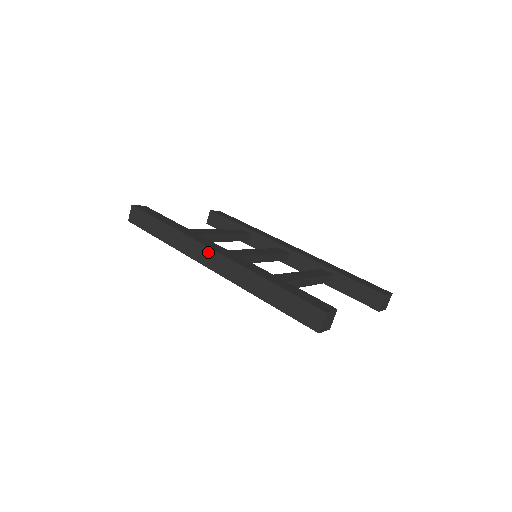
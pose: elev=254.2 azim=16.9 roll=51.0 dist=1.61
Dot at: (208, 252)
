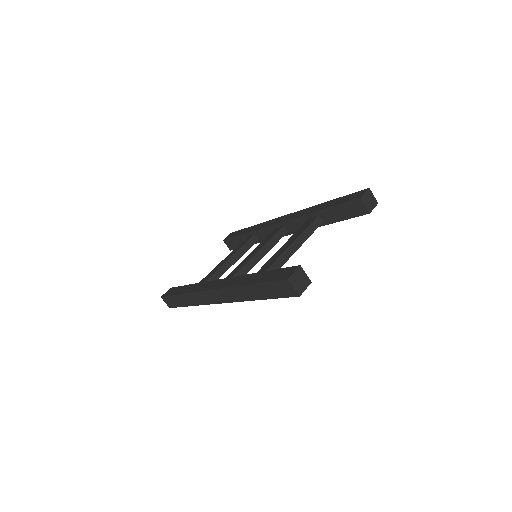
Dot at: (210, 294)
